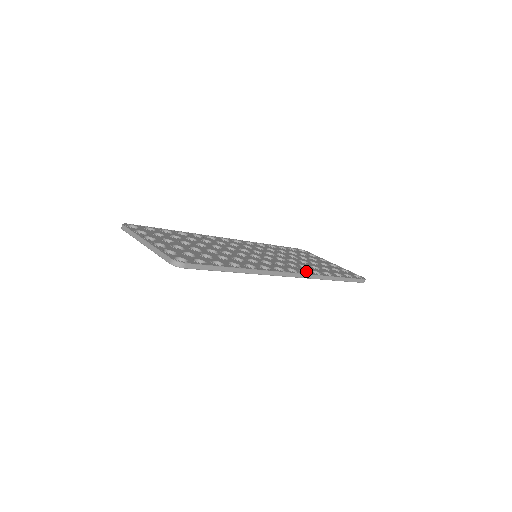
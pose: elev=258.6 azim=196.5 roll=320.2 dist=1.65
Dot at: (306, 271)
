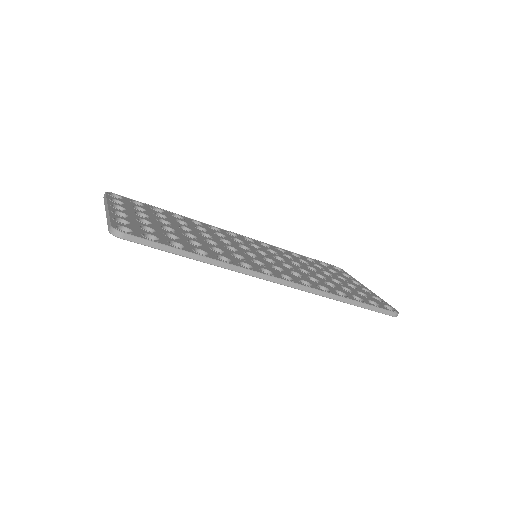
Dot at: (309, 283)
